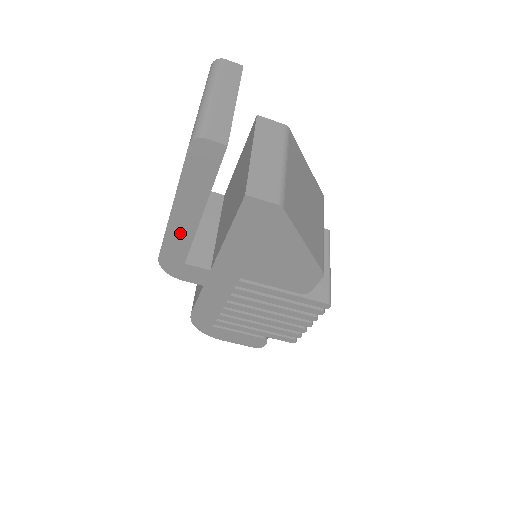
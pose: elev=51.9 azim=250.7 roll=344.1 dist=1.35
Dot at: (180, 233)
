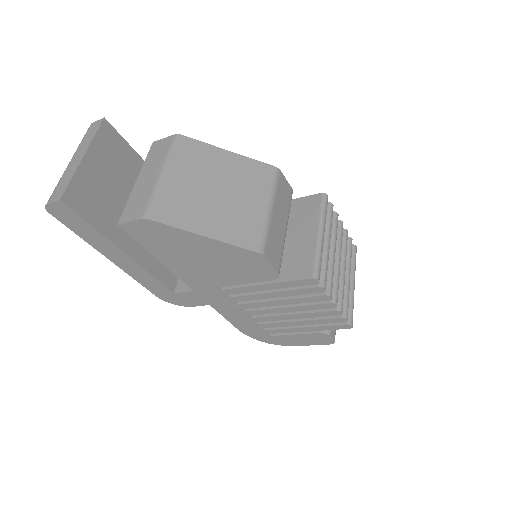
Dot at: (137, 273)
